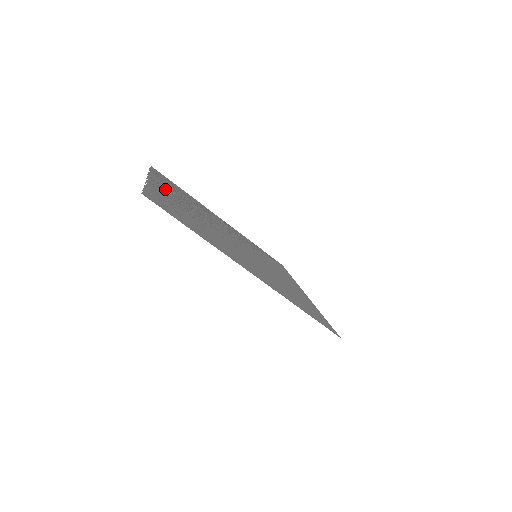
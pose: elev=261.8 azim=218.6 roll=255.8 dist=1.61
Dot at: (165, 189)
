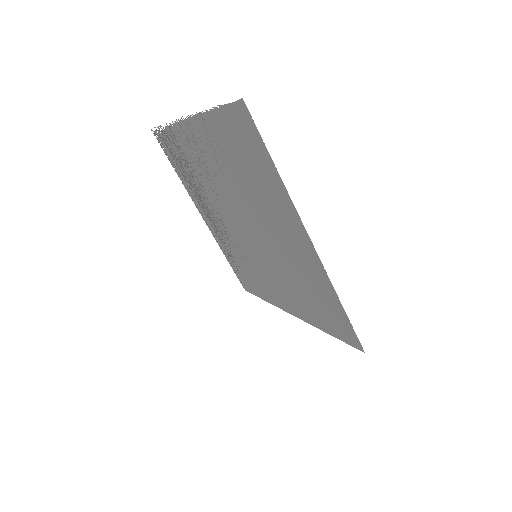
Dot at: (196, 140)
